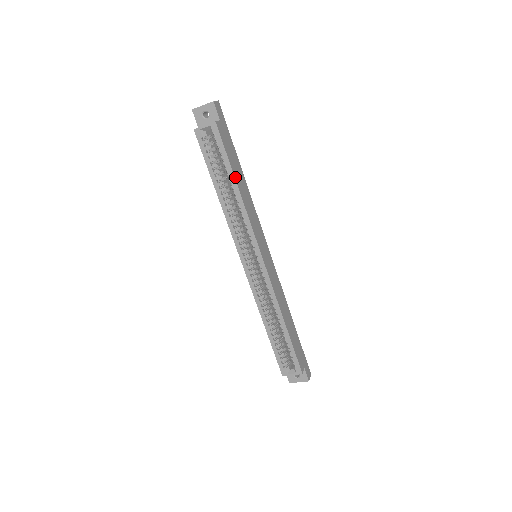
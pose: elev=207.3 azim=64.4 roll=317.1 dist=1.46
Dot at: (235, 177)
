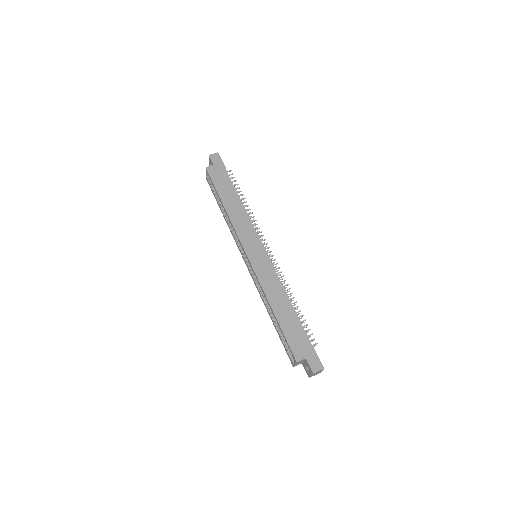
Dot at: (222, 199)
